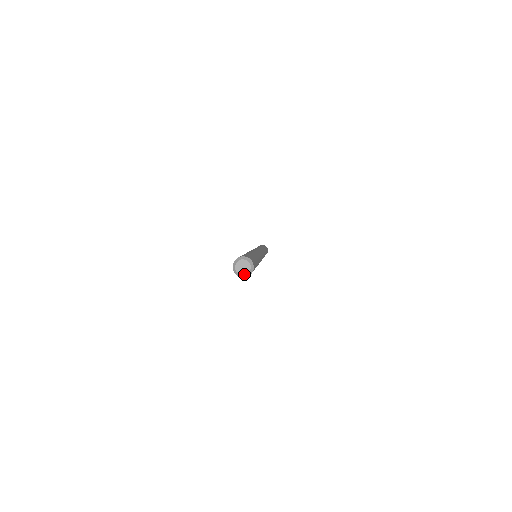
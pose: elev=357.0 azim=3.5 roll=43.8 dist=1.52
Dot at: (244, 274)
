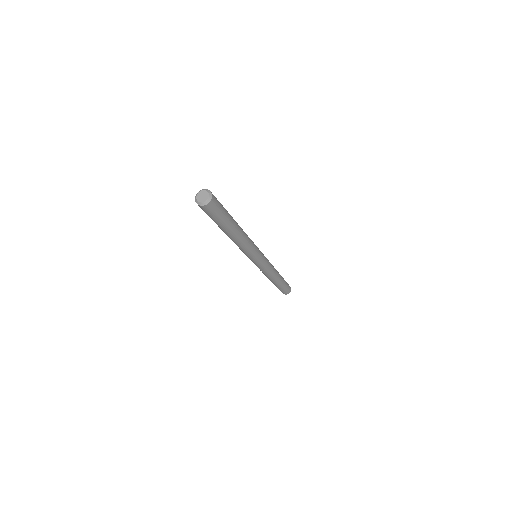
Dot at: (207, 199)
